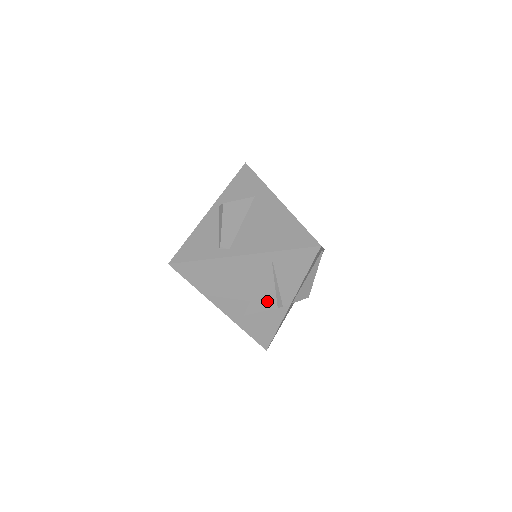
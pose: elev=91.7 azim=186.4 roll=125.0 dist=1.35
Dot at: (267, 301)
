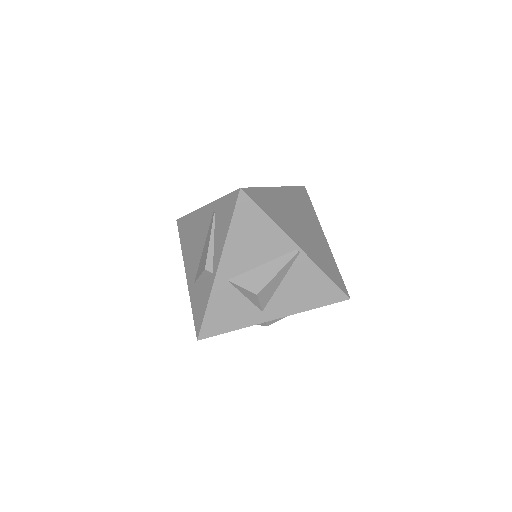
Dot at: (204, 261)
